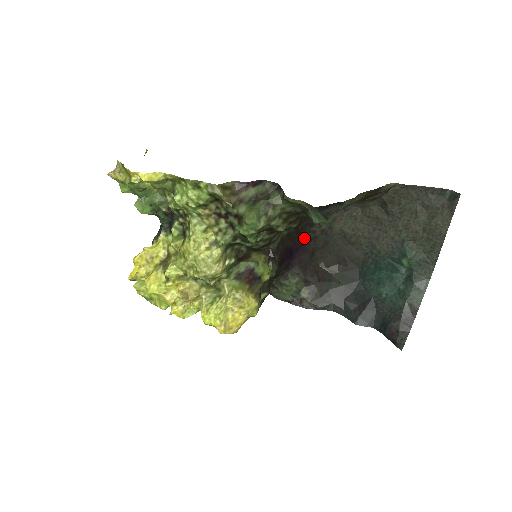
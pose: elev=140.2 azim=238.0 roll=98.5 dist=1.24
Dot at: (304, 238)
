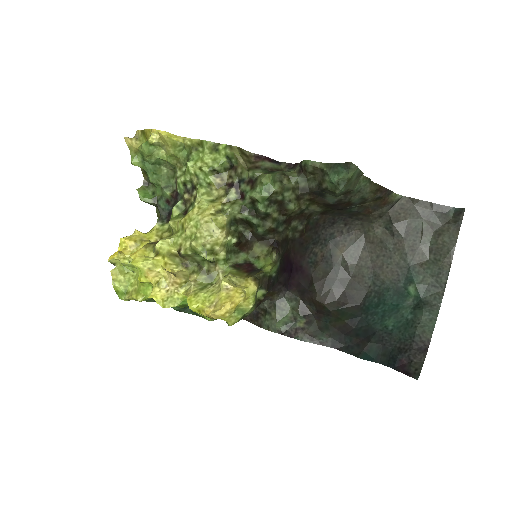
Dot at: (305, 258)
